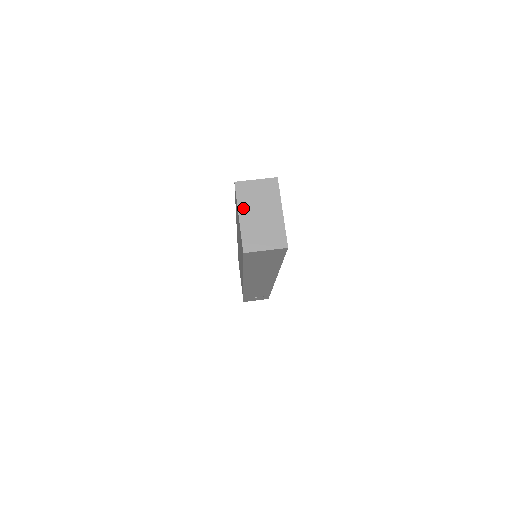
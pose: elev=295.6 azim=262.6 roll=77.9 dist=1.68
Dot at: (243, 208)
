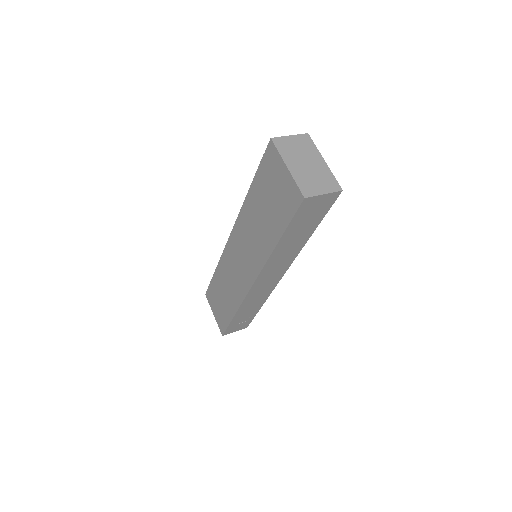
Dot at: (288, 159)
